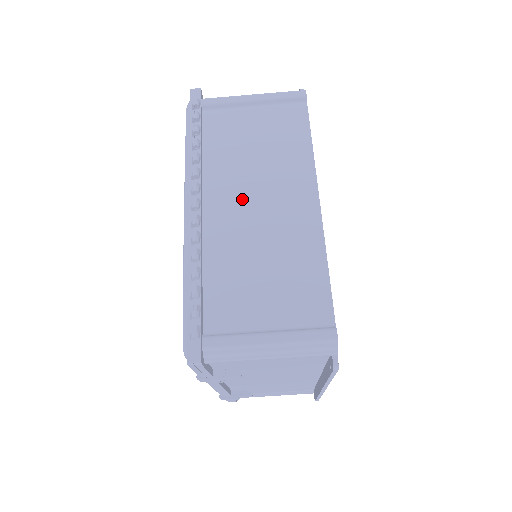
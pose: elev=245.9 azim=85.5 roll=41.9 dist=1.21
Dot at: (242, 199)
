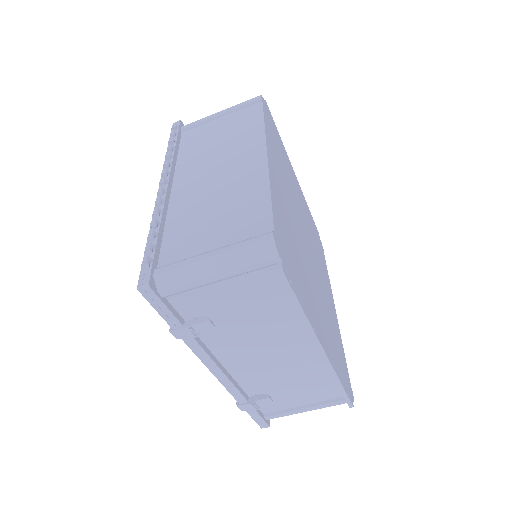
Dot at: (203, 173)
